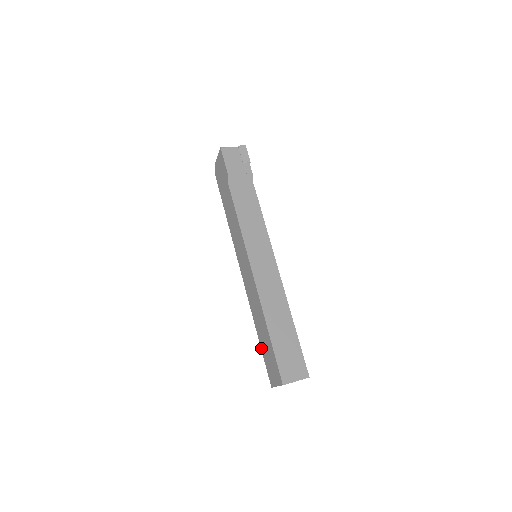
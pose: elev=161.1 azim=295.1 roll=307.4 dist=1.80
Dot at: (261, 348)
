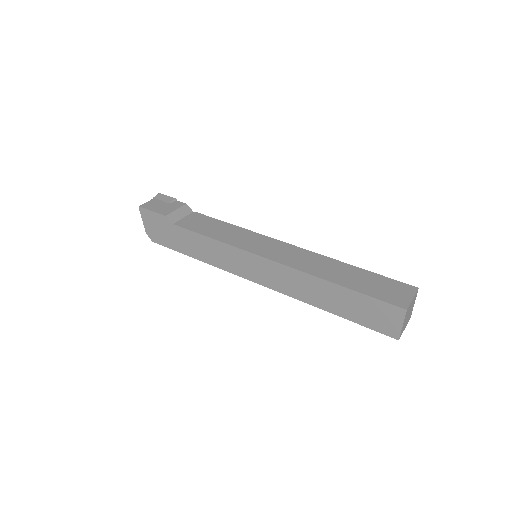
Dot at: (347, 319)
